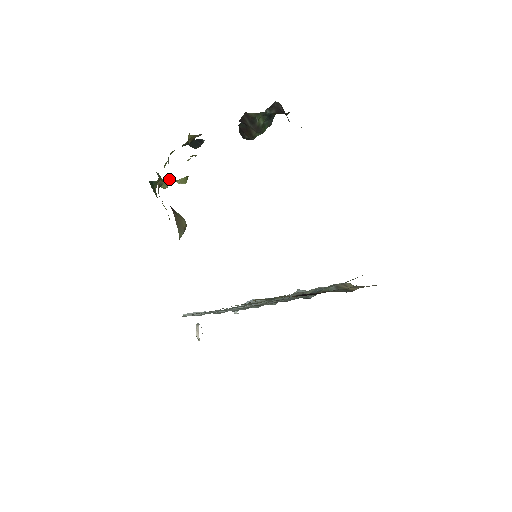
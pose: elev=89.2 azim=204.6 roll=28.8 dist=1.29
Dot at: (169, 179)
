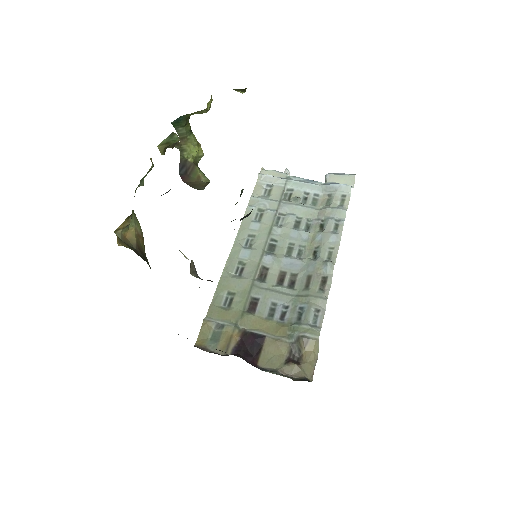
Dot at: (205, 110)
